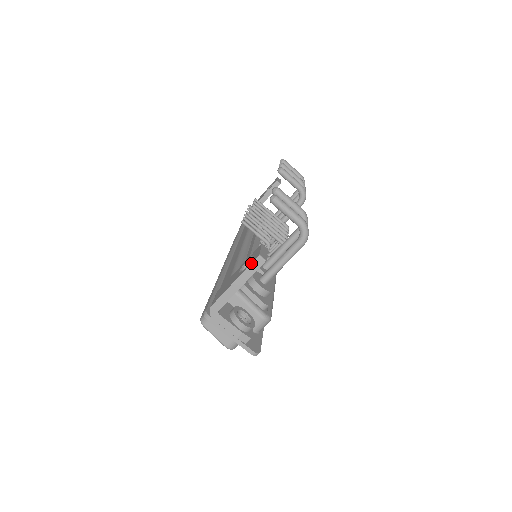
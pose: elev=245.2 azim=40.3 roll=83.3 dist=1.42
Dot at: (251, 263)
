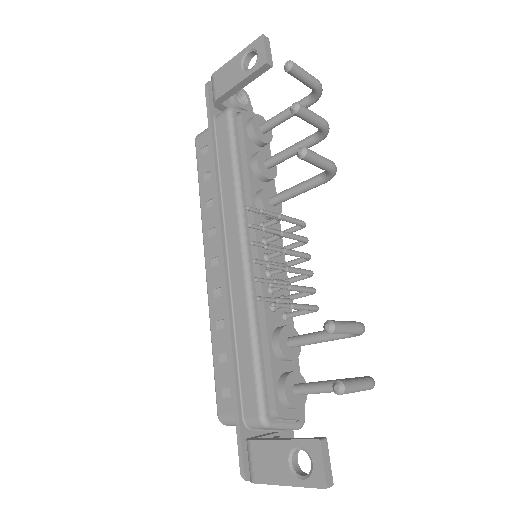
Dot at: occluded
